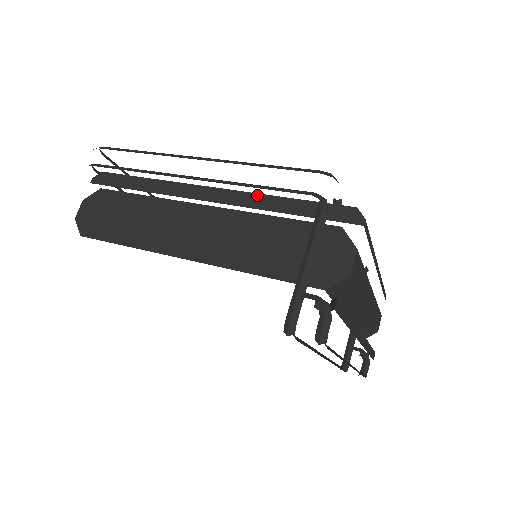
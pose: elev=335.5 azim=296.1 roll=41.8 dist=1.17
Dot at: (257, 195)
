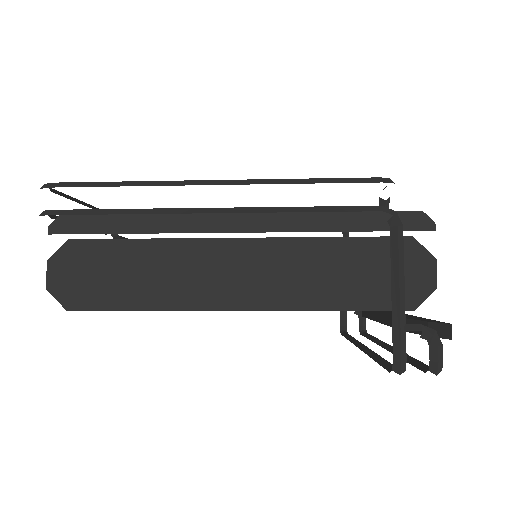
Dot at: (300, 214)
